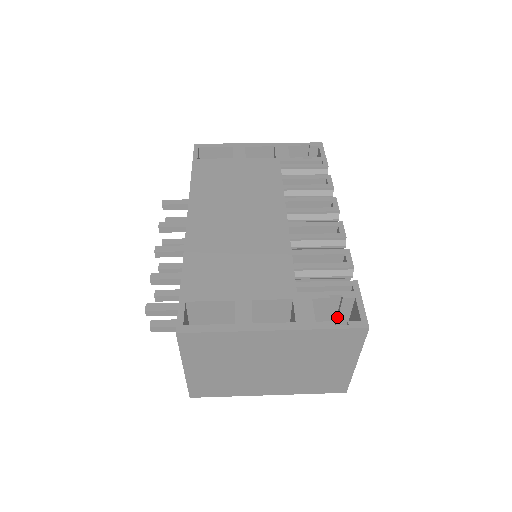
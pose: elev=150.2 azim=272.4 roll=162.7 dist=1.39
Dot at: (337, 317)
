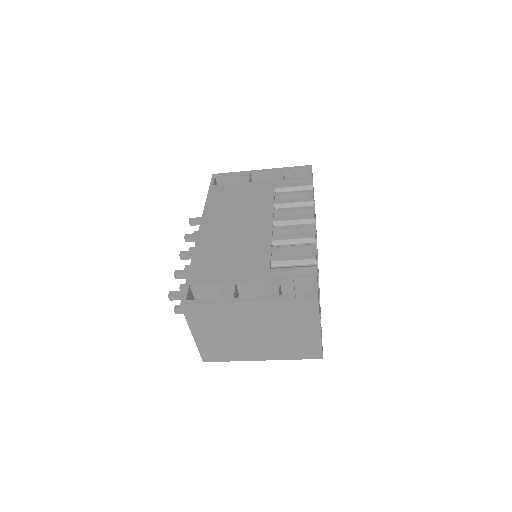
Dot at: occluded
